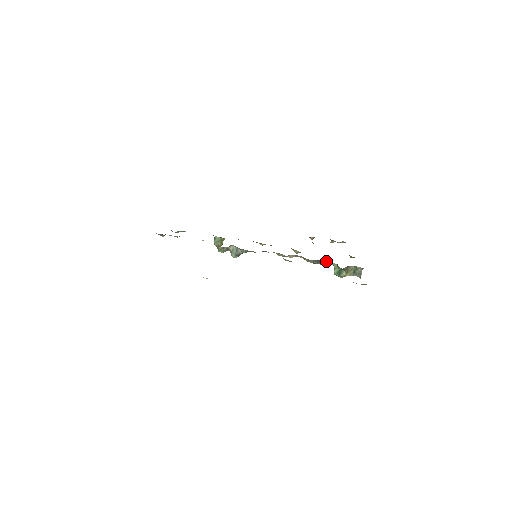
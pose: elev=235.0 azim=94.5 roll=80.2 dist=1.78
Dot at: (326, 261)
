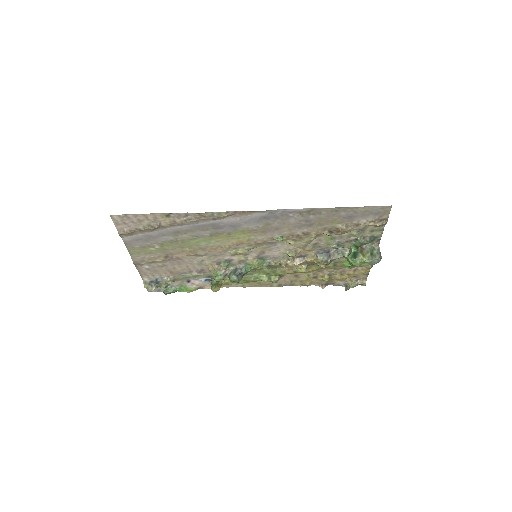
Dot at: (336, 250)
